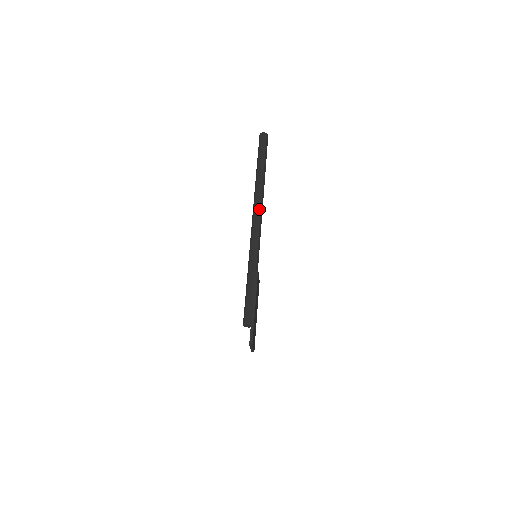
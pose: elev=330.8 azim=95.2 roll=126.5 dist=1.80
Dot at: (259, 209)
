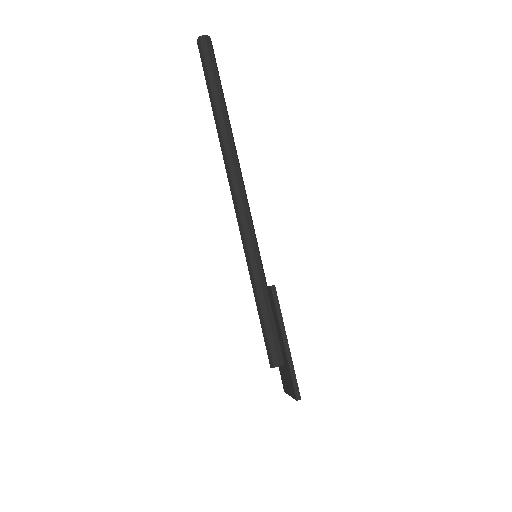
Dot at: (239, 178)
